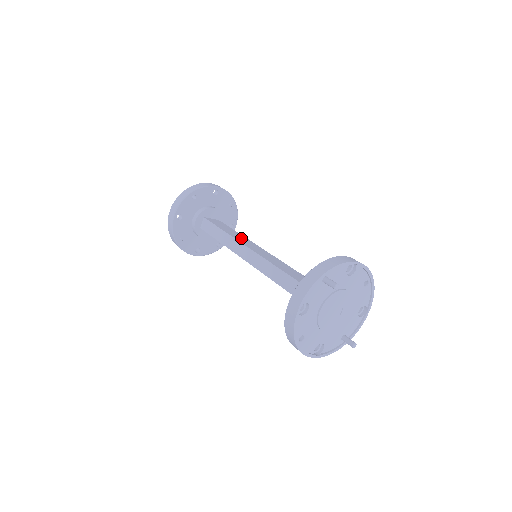
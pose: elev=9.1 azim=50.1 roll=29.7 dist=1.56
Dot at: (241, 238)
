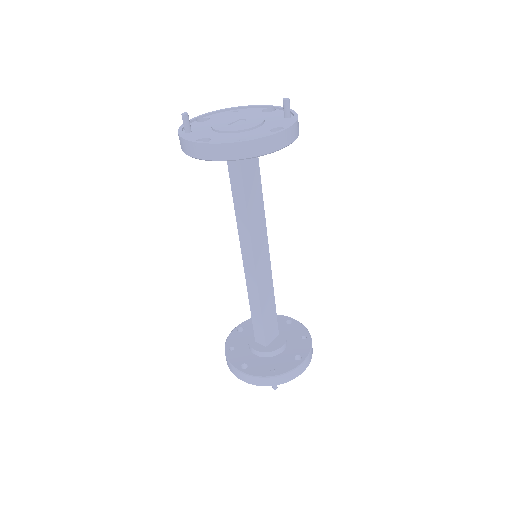
Dot at: (258, 225)
